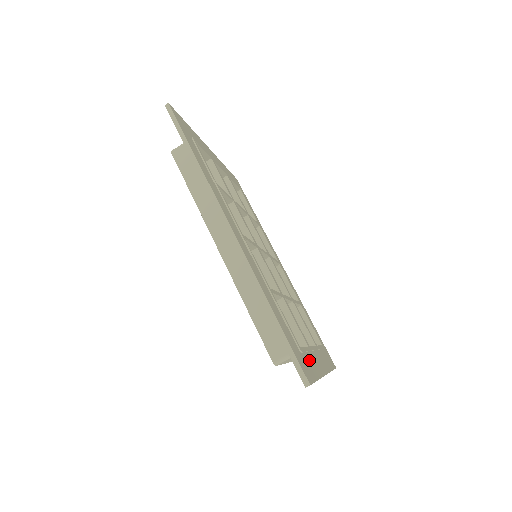
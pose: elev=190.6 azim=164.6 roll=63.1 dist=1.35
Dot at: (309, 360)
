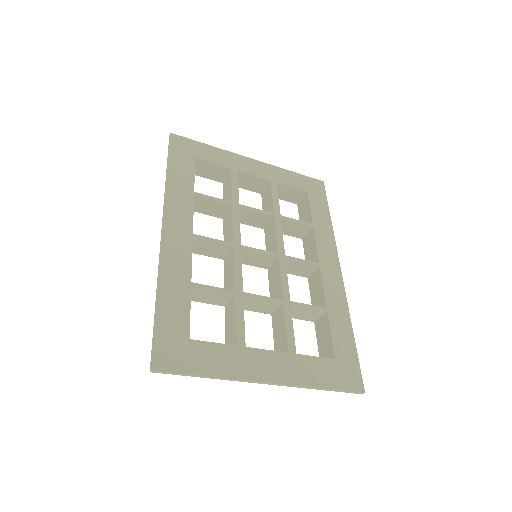
Dot at: (211, 356)
